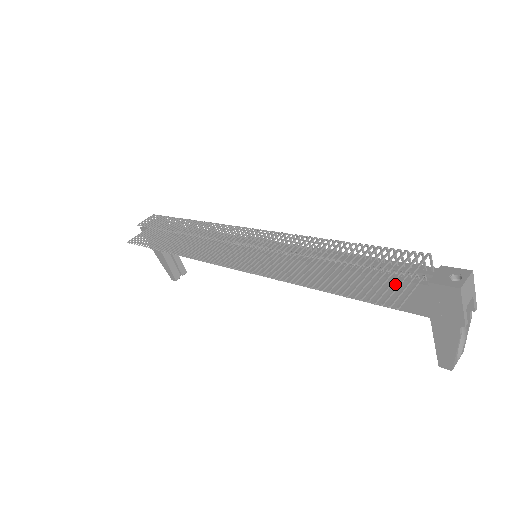
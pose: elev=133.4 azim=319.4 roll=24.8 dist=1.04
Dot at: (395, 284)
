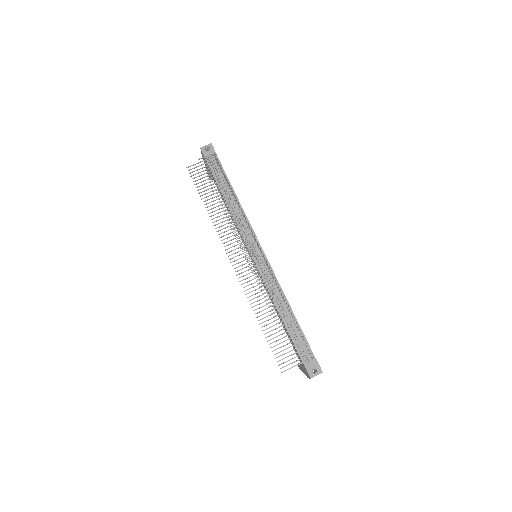
Dot at: (296, 349)
